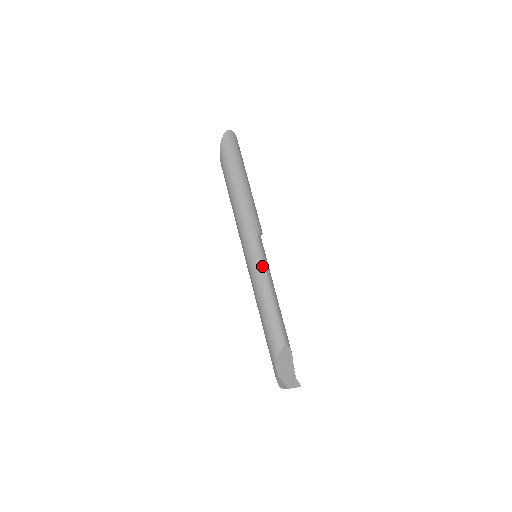
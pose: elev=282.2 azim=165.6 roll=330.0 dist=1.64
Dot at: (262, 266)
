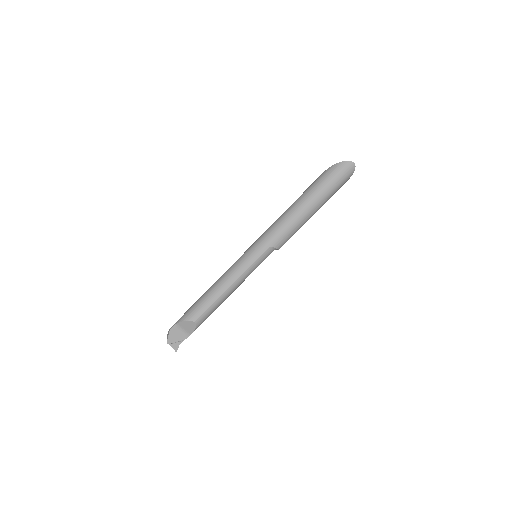
Dot at: (247, 266)
